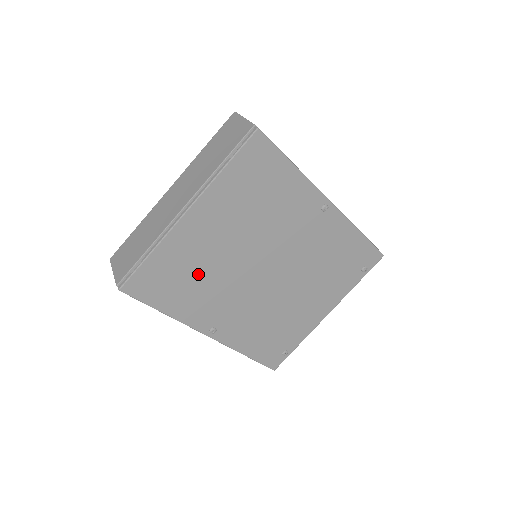
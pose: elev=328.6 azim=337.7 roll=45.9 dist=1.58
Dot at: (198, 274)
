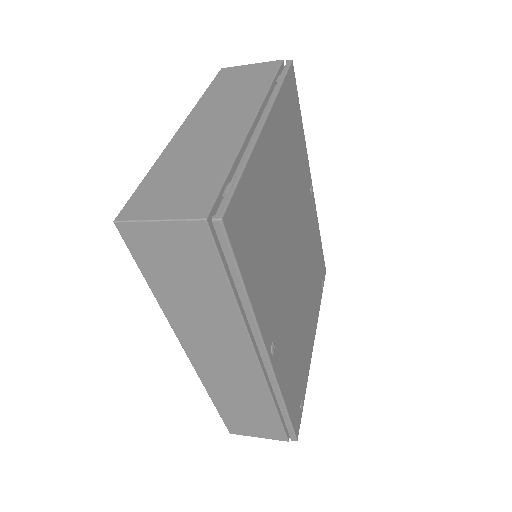
Dot at: (268, 232)
